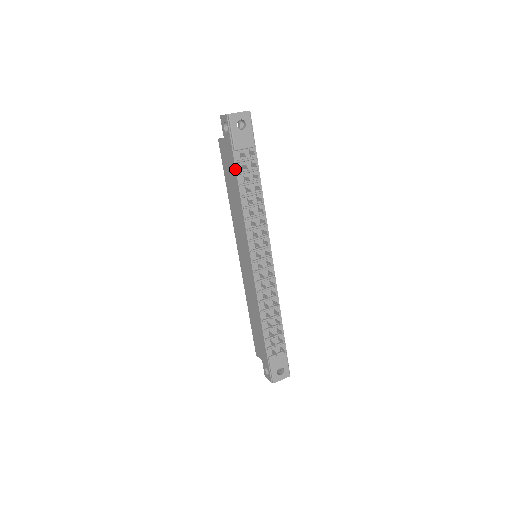
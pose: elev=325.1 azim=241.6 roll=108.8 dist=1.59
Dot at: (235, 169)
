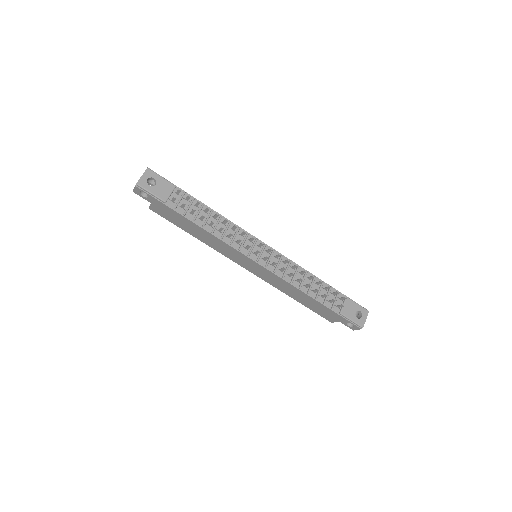
Dot at: (179, 214)
